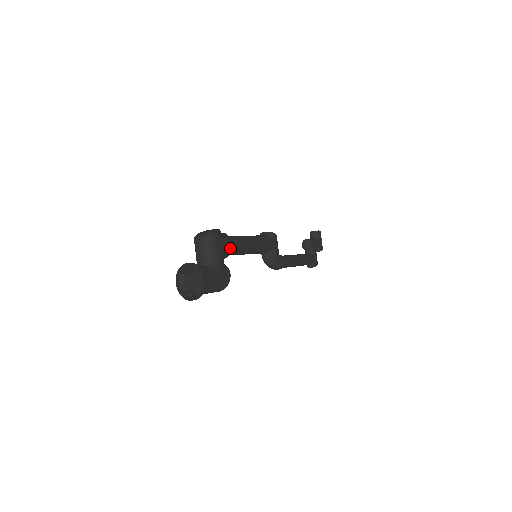
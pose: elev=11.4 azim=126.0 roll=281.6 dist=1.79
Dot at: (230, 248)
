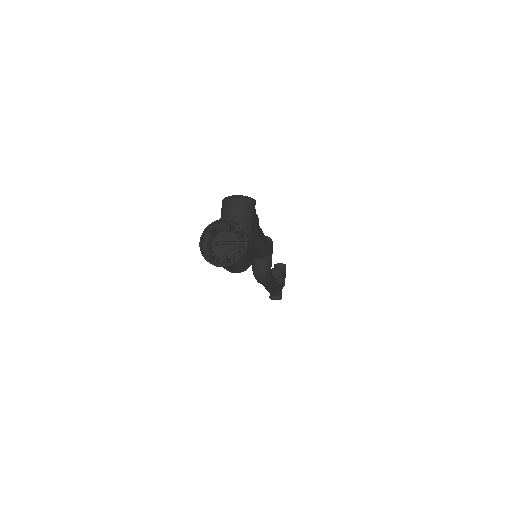
Dot at: (257, 227)
